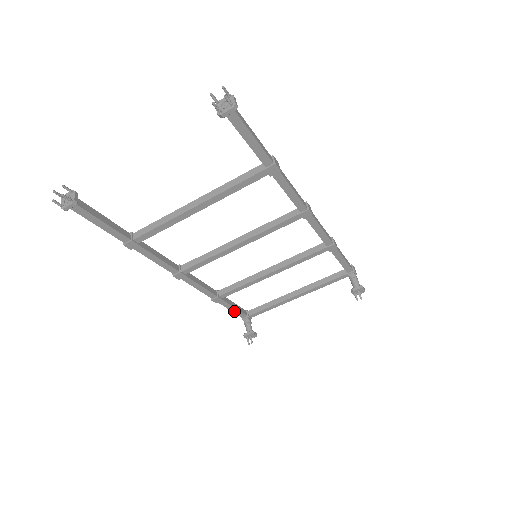
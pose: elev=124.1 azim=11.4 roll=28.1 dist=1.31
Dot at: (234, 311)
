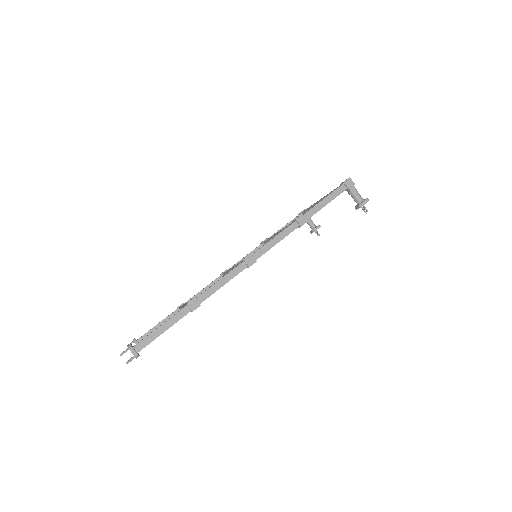
Dot at: occluded
